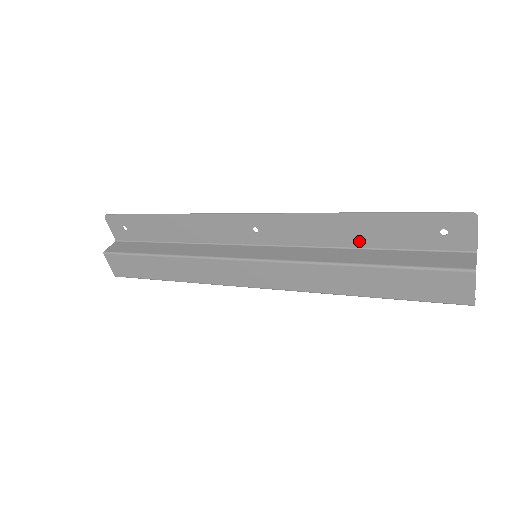
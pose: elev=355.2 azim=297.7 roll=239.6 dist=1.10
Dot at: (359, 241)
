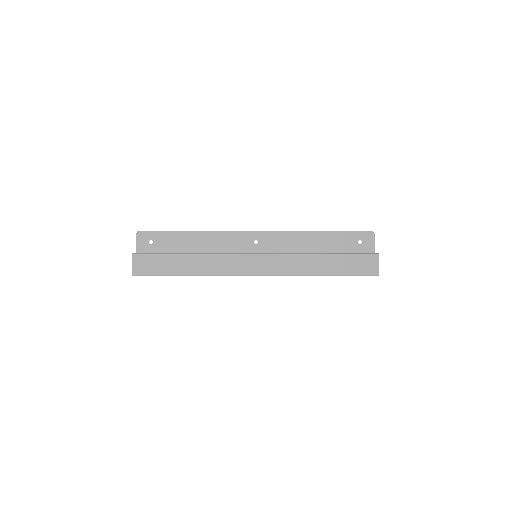
Dot at: (318, 248)
